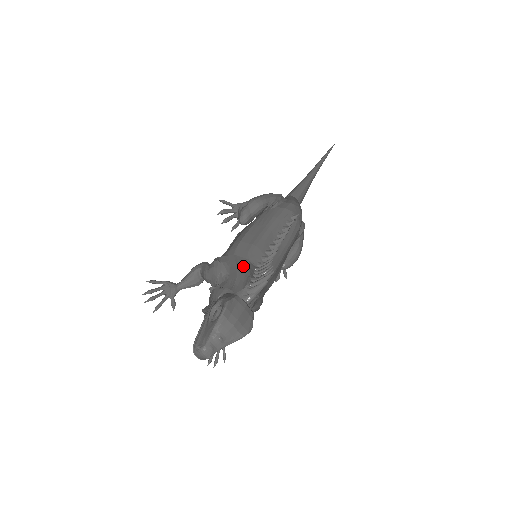
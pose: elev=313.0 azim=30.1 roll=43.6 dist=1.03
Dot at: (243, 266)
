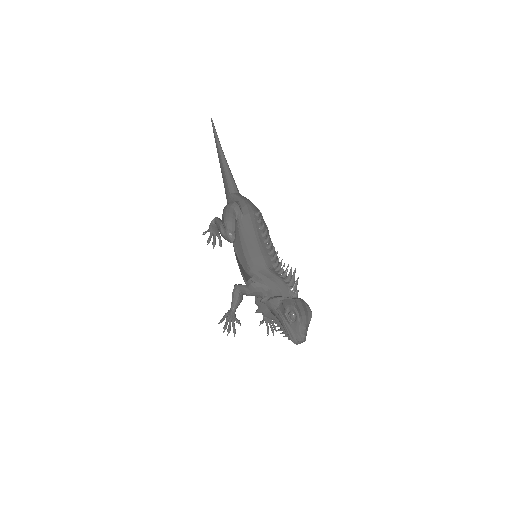
Dot at: (271, 276)
